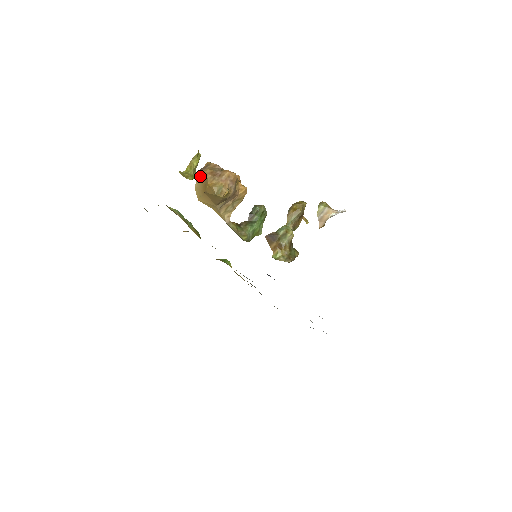
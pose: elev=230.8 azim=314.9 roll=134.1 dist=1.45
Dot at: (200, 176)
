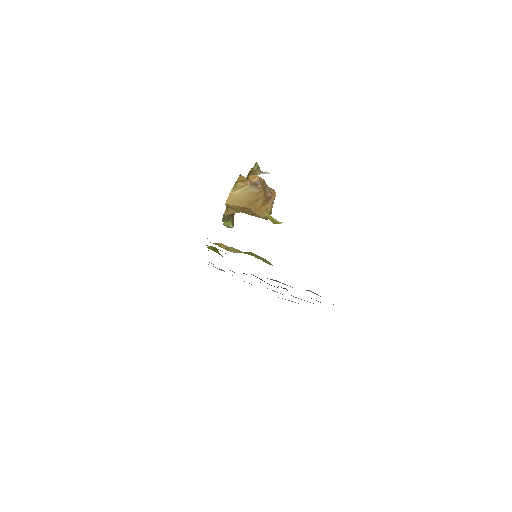
Dot at: (250, 192)
